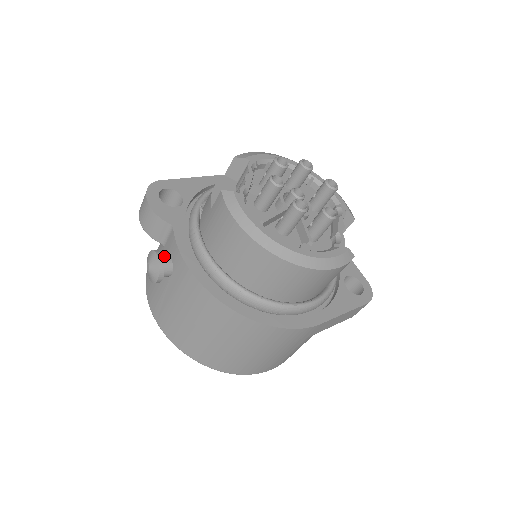
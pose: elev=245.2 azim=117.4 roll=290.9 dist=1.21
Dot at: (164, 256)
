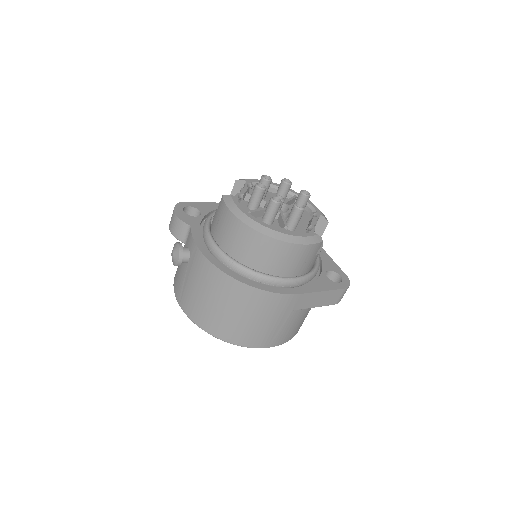
Dot at: (184, 247)
